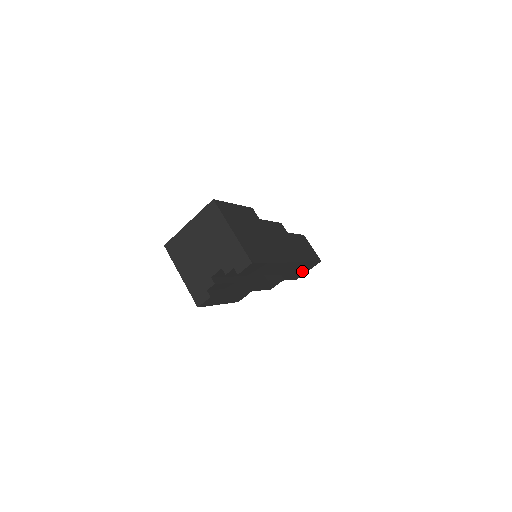
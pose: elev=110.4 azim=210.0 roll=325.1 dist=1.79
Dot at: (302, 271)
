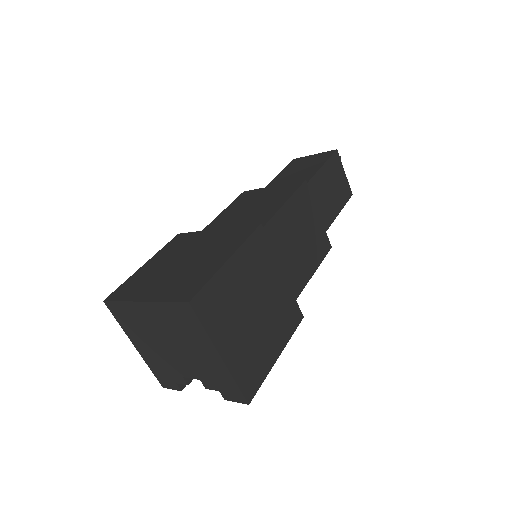
Dot at: occluded
